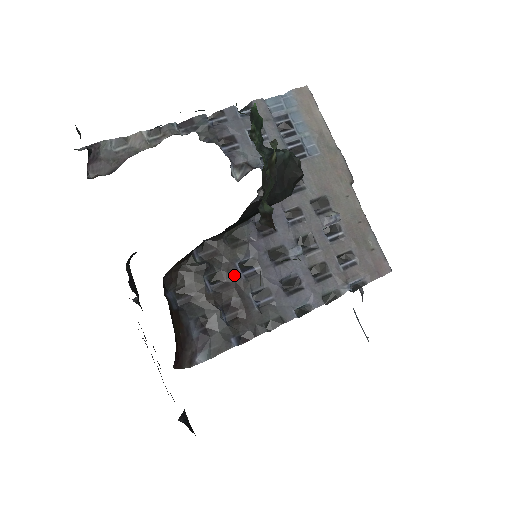
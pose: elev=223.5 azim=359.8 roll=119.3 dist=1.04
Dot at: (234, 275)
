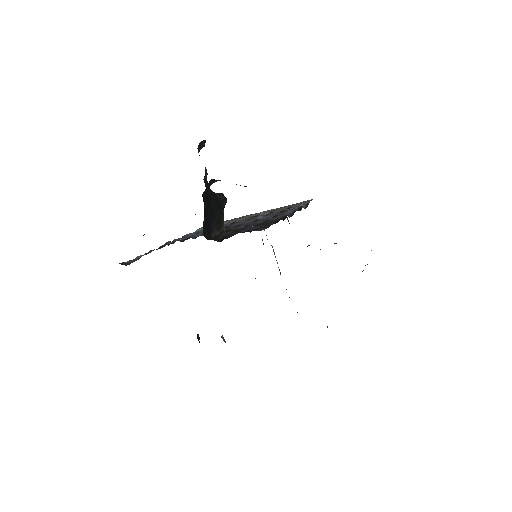
Dot at: (241, 229)
